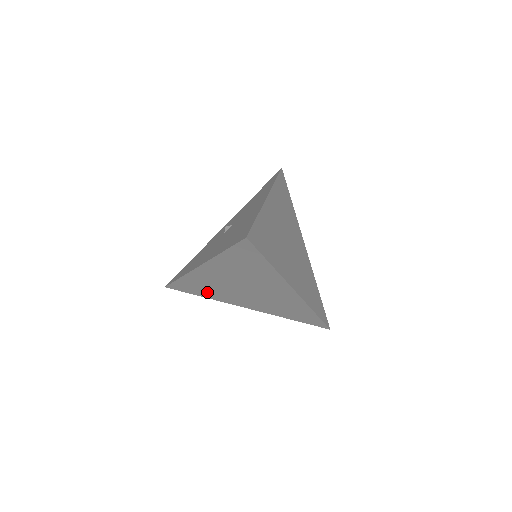
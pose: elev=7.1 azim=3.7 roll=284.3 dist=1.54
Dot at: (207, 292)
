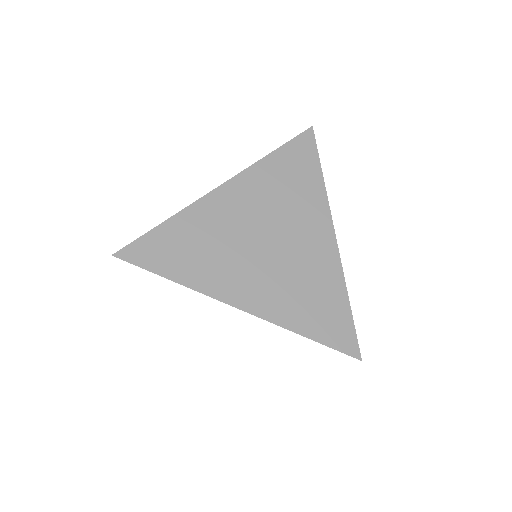
Dot at: occluded
